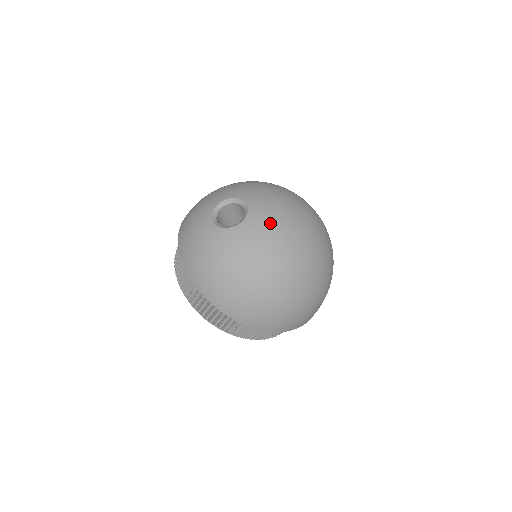
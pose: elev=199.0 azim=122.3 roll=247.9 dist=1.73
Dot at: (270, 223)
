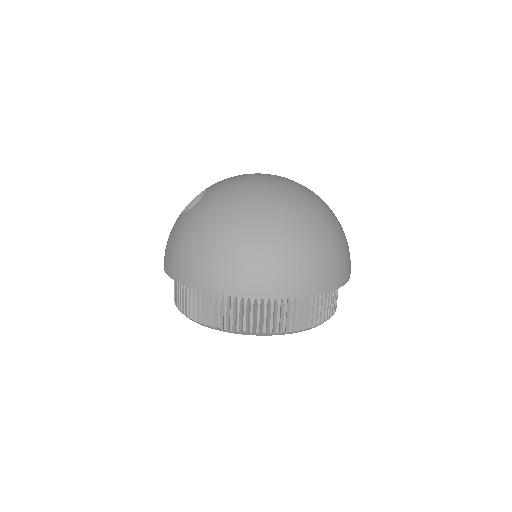
Dot at: (229, 185)
